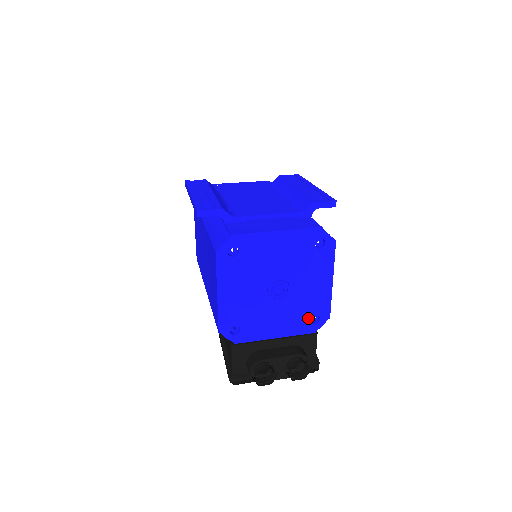
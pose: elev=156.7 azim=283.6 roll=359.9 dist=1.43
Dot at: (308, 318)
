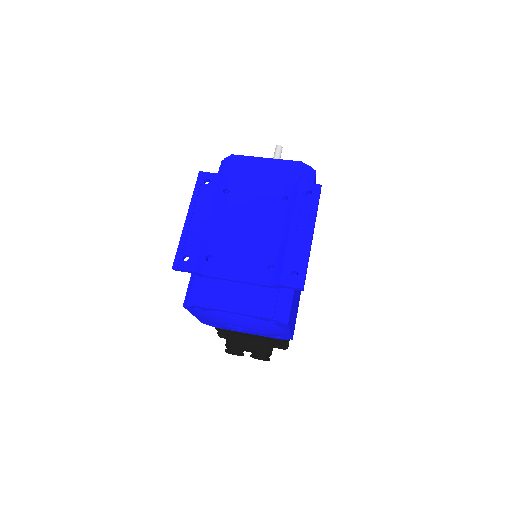
Dot at: occluded
